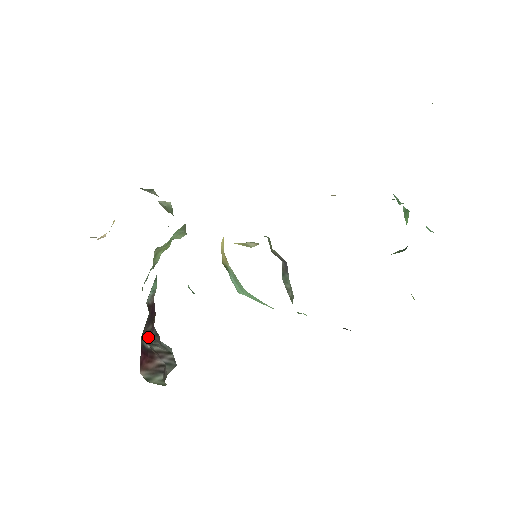
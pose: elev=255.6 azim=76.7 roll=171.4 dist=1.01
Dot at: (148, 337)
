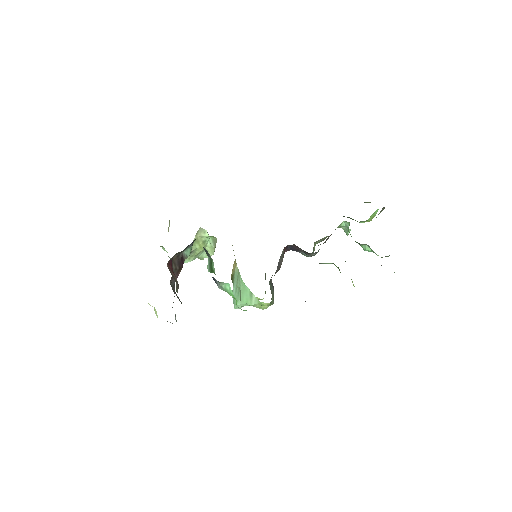
Dot at: (174, 270)
